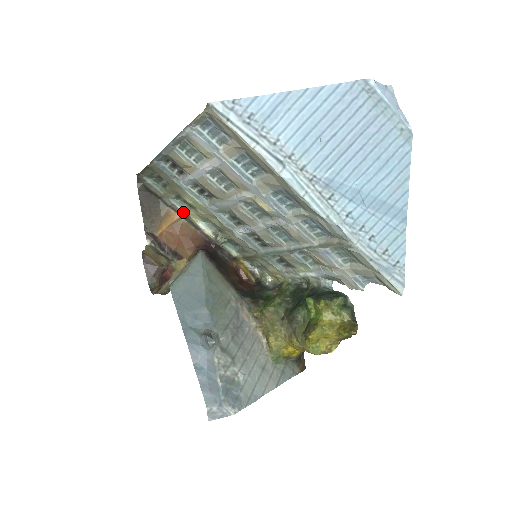
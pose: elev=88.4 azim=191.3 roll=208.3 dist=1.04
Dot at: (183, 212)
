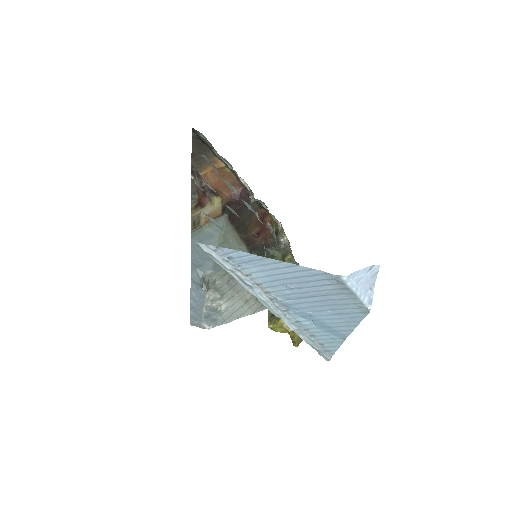
Dot at: (228, 166)
